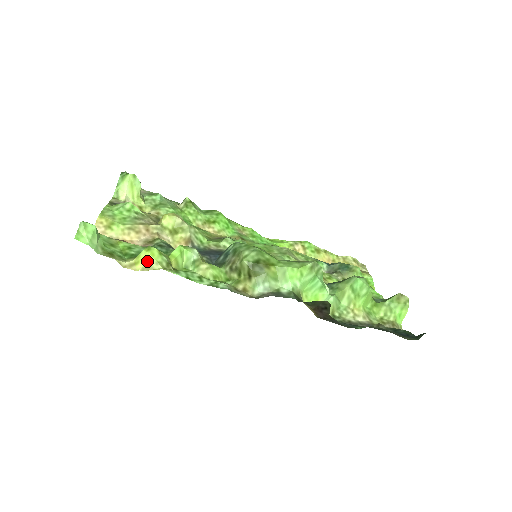
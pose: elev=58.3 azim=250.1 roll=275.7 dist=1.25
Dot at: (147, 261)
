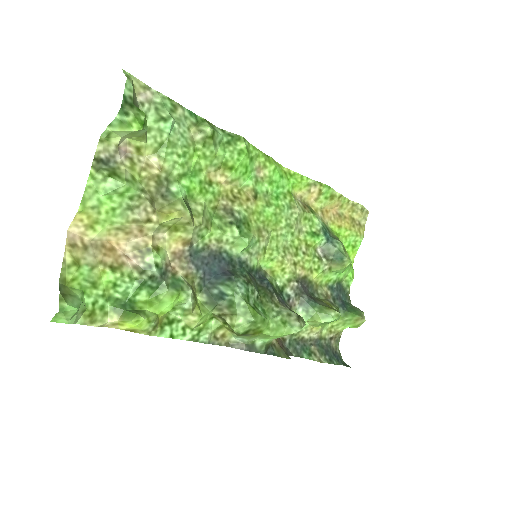
Dot at: (133, 328)
